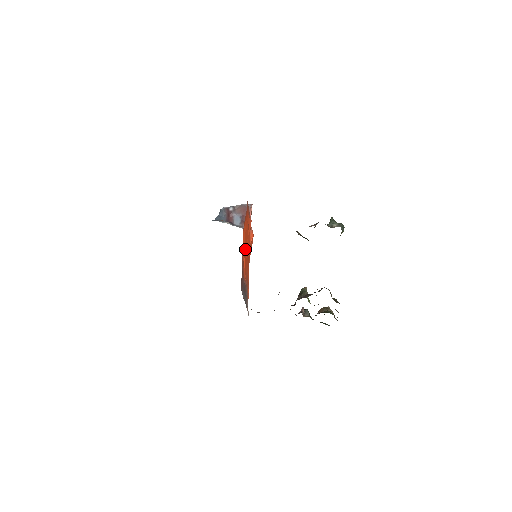
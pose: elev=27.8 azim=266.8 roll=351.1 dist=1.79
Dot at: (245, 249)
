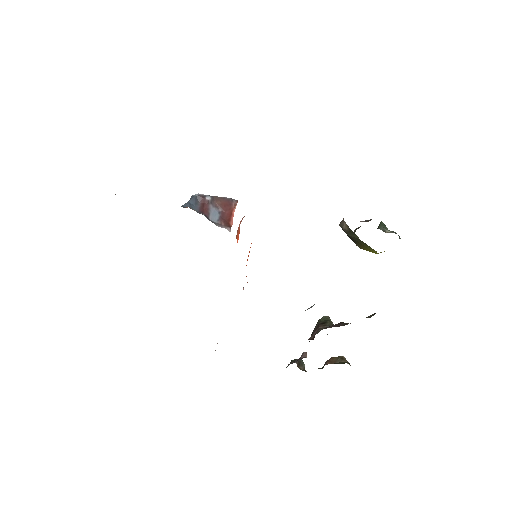
Dot at: occluded
